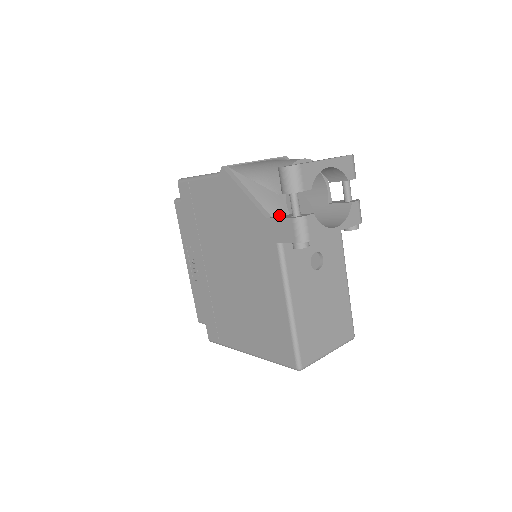
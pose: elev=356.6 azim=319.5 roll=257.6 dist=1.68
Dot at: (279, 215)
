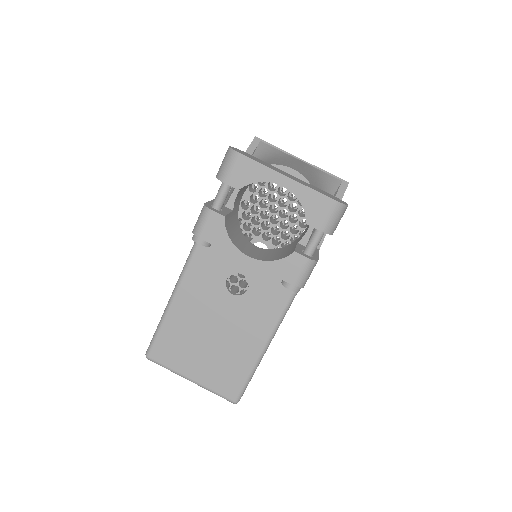
Dot at: (225, 203)
